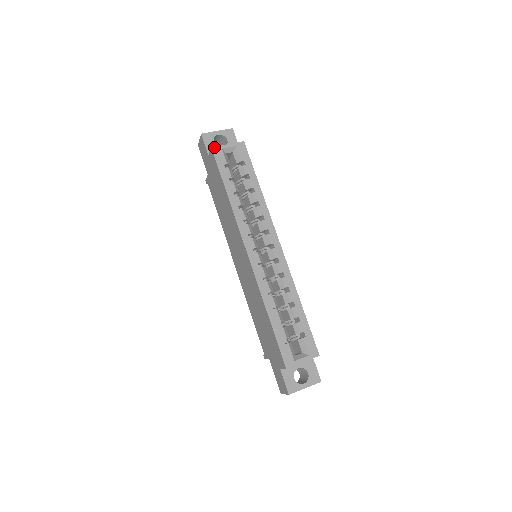
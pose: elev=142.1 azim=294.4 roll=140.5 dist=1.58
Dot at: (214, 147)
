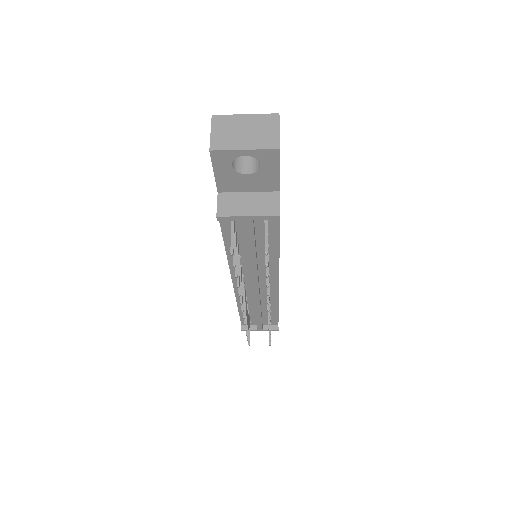
Dot at: occluded
